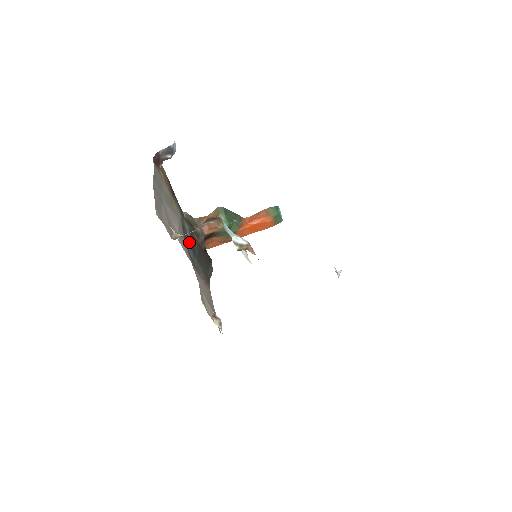
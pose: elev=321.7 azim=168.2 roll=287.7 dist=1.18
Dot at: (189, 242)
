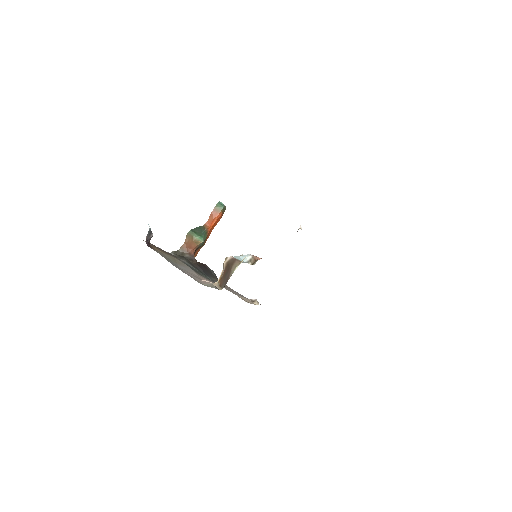
Dot at: (196, 270)
